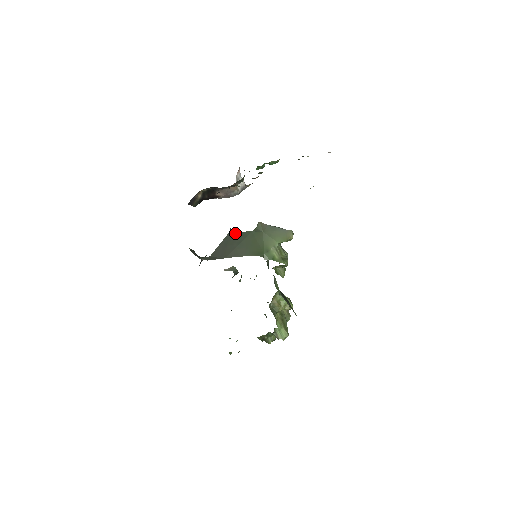
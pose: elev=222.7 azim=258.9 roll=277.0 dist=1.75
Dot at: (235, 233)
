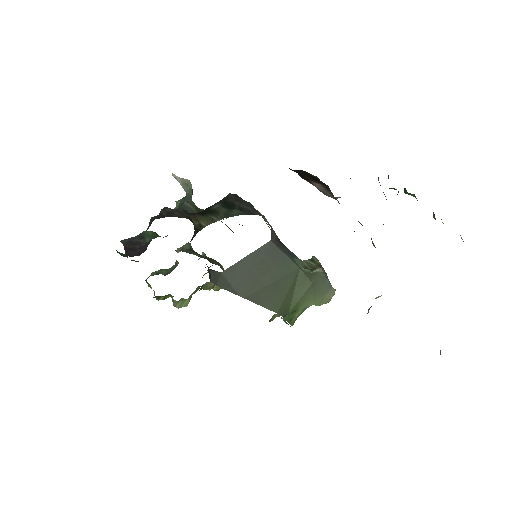
Dot at: (278, 251)
